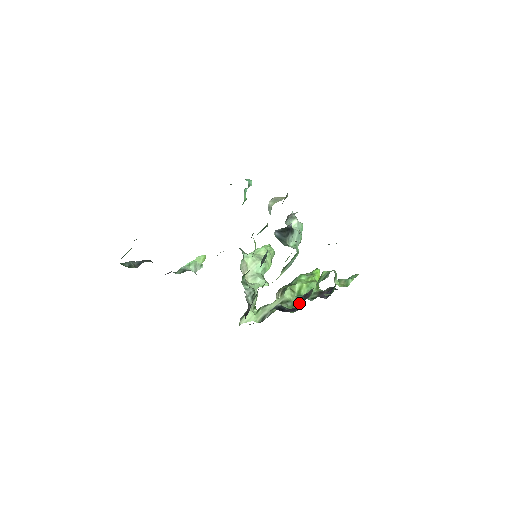
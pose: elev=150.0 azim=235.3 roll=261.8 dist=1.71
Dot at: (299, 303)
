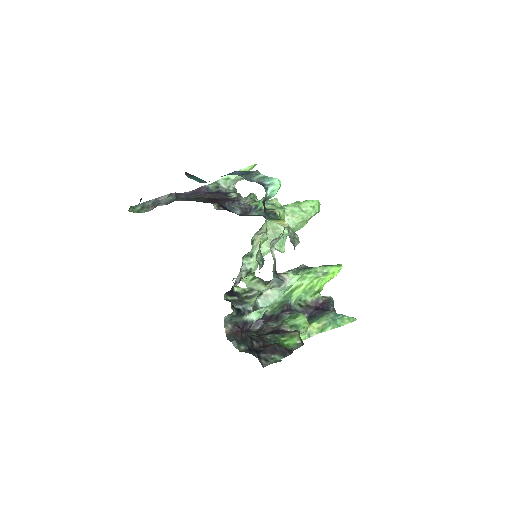
Dot at: (280, 306)
